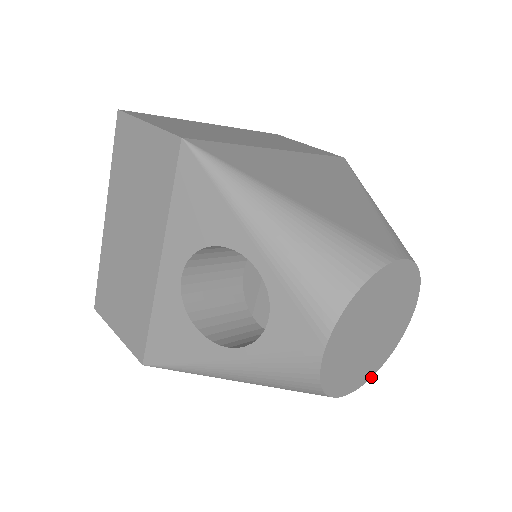
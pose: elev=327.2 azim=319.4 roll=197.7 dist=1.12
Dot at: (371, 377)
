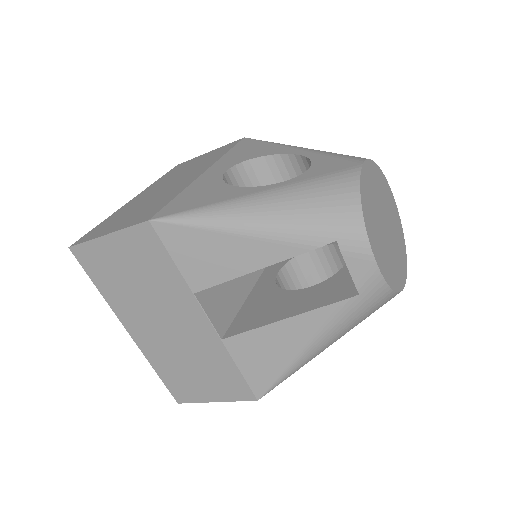
Dot at: (388, 285)
